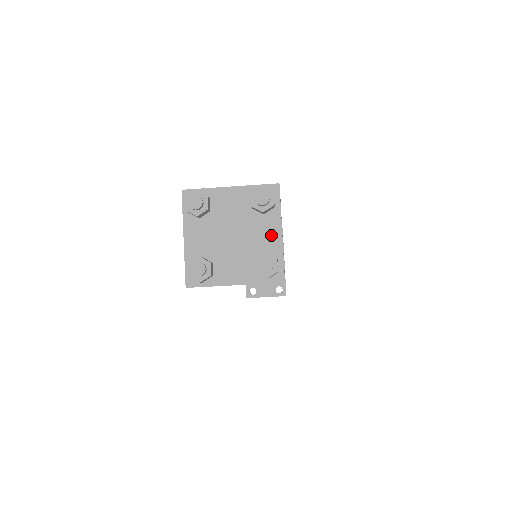
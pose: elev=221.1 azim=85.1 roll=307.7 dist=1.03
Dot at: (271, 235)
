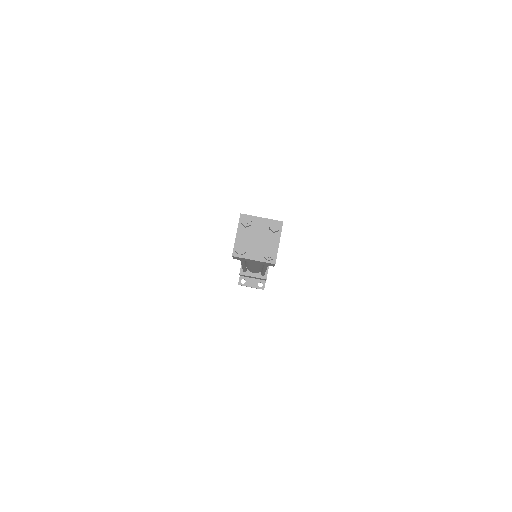
Dot at: (274, 243)
